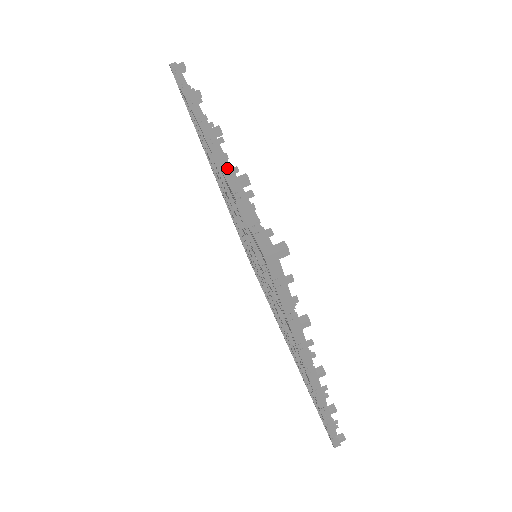
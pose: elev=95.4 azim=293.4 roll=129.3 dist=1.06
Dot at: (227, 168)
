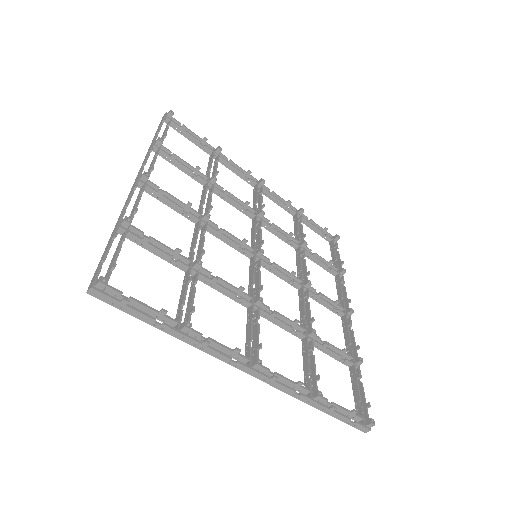
Dot at: (302, 398)
